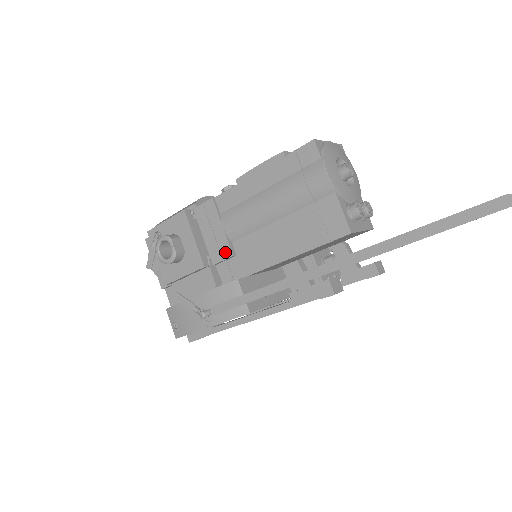
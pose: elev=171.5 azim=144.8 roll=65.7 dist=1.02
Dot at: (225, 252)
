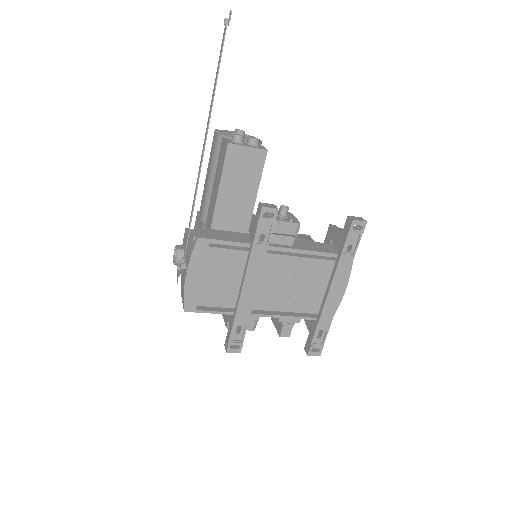
Dot at: occluded
